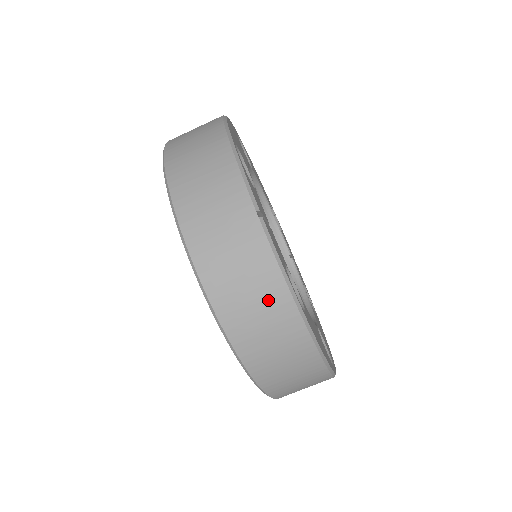
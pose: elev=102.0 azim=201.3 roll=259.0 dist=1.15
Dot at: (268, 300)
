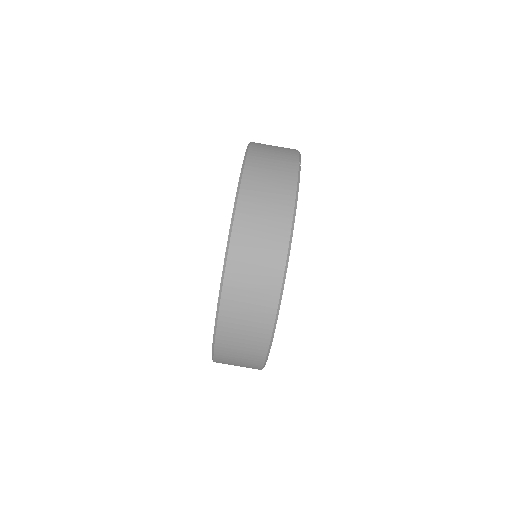
Dot at: (278, 198)
